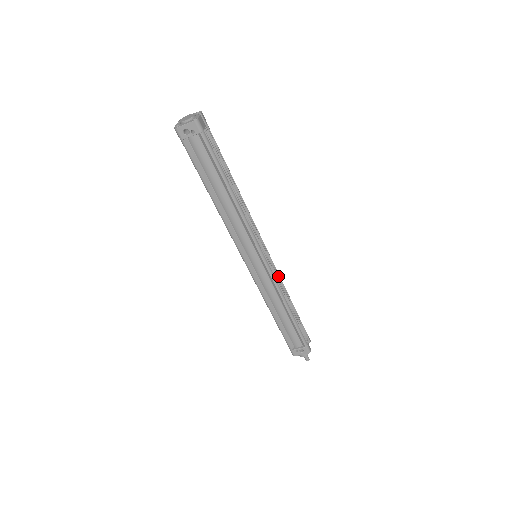
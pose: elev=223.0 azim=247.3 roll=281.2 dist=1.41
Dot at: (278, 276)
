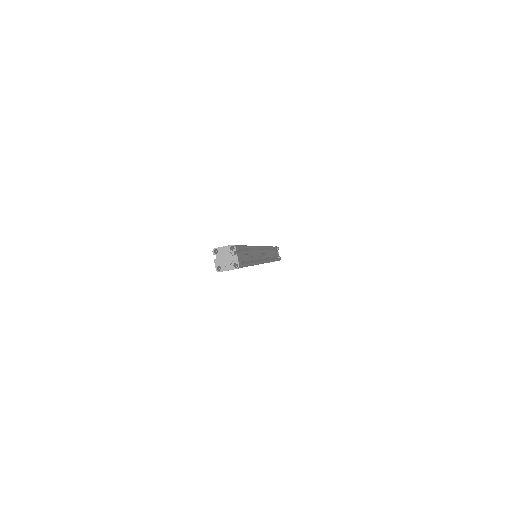
Dot at: occluded
